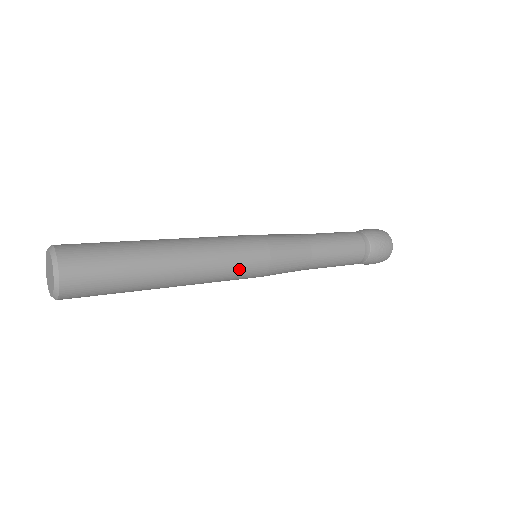
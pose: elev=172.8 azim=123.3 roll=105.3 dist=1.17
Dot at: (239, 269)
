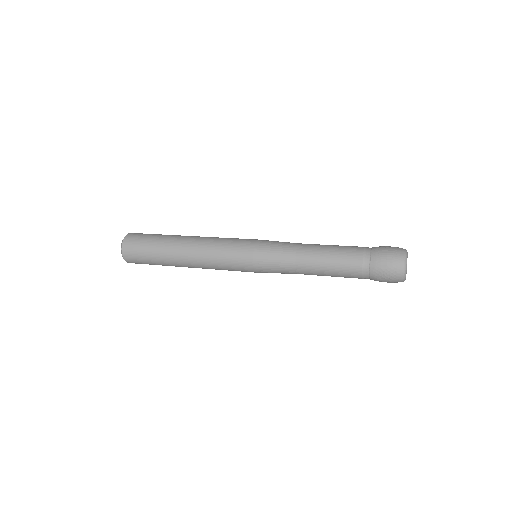
Dot at: (231, 270)
